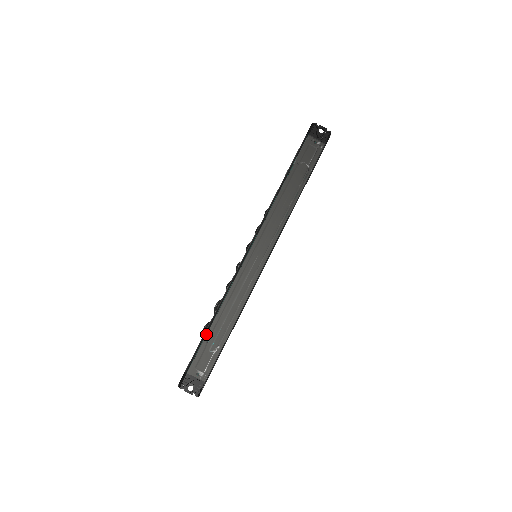
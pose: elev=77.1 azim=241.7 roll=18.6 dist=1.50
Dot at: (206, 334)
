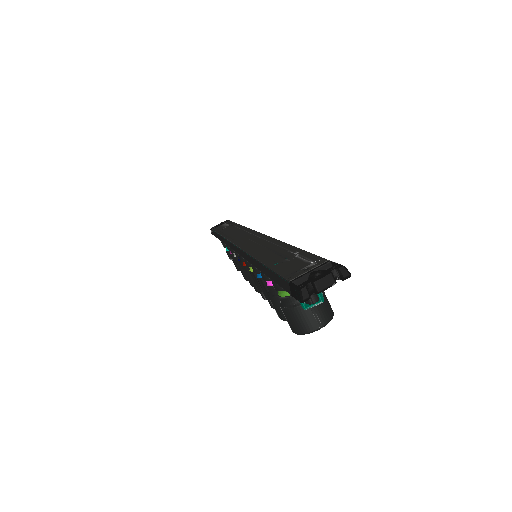
Dot at: (265, 267)
